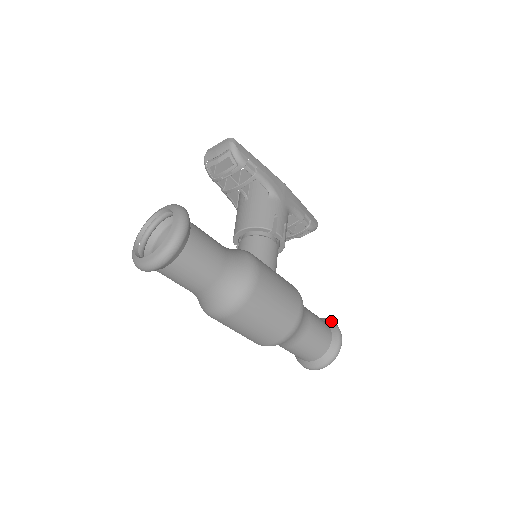
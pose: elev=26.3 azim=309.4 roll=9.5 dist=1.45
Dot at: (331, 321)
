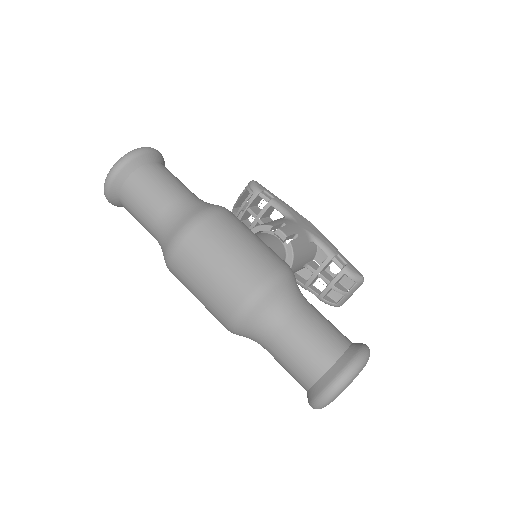
Dot at: occluded
